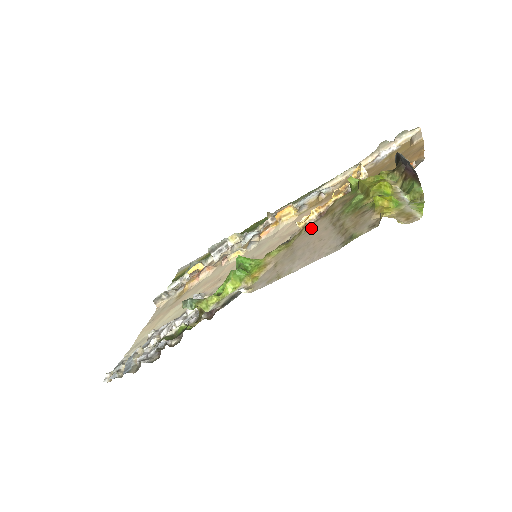
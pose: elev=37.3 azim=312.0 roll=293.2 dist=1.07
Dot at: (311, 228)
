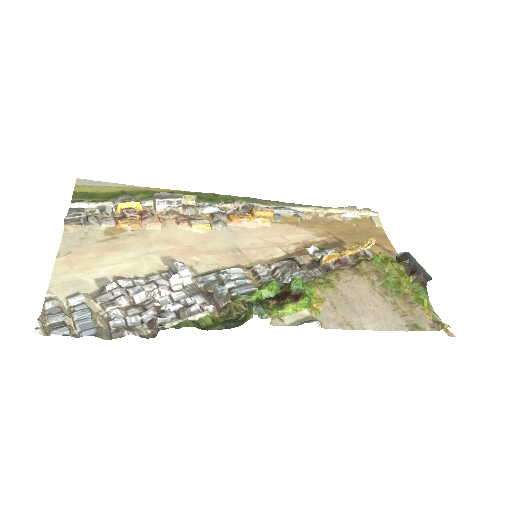
Dot at: (351, 280)
